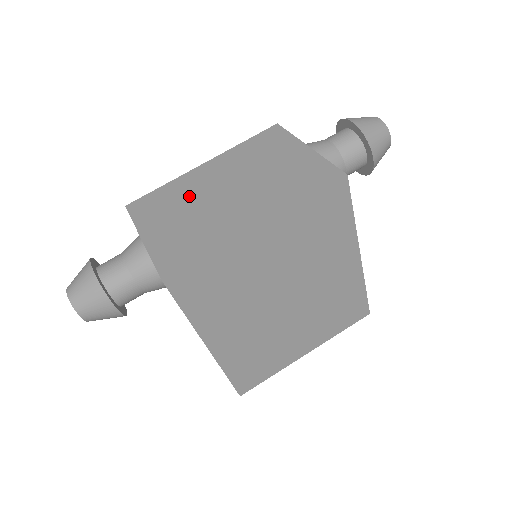
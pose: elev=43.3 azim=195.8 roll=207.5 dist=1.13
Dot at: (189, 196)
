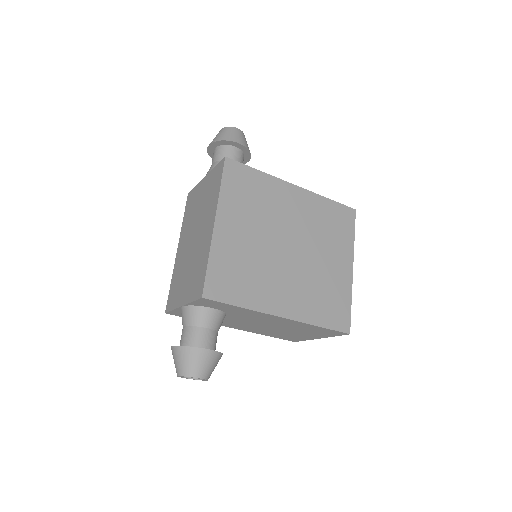
Dot at: (183, 265)
